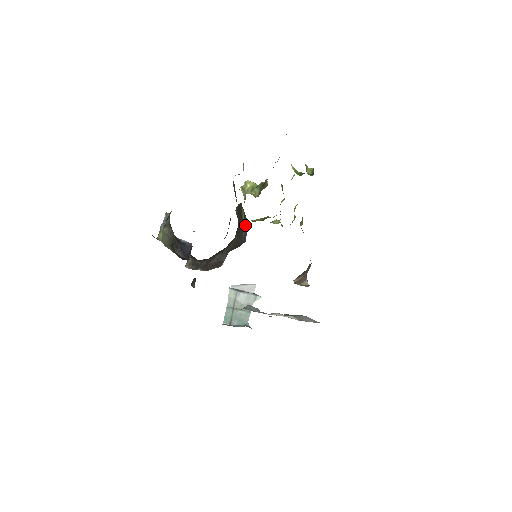
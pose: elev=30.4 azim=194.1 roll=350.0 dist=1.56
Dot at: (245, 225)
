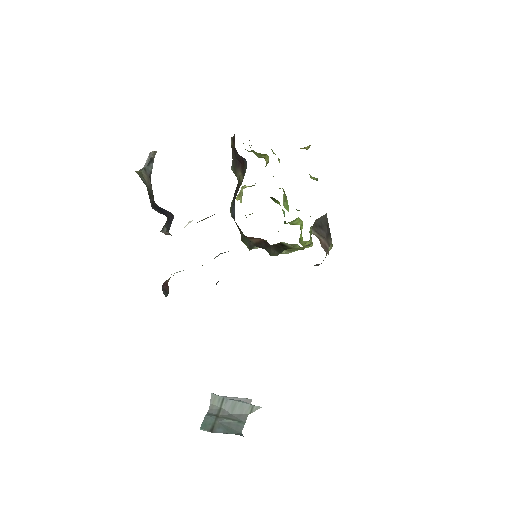
Dot at: (244, 174)
